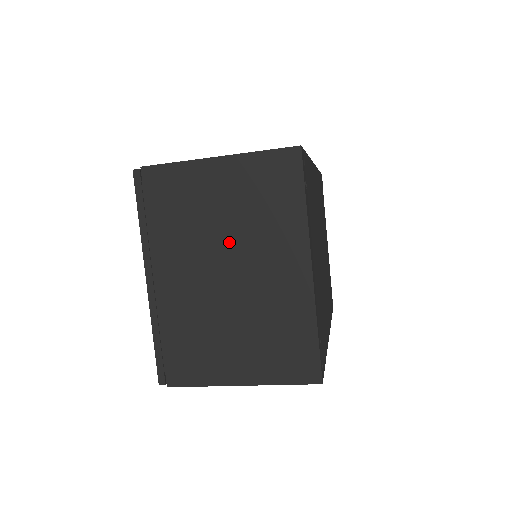
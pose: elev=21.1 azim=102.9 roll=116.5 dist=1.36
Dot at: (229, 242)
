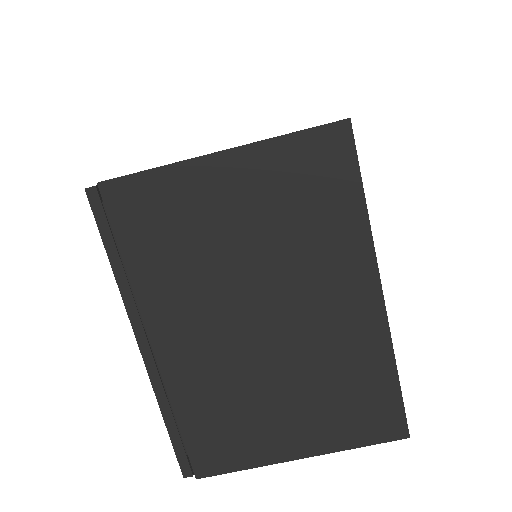
Dot at: (257, 276)
